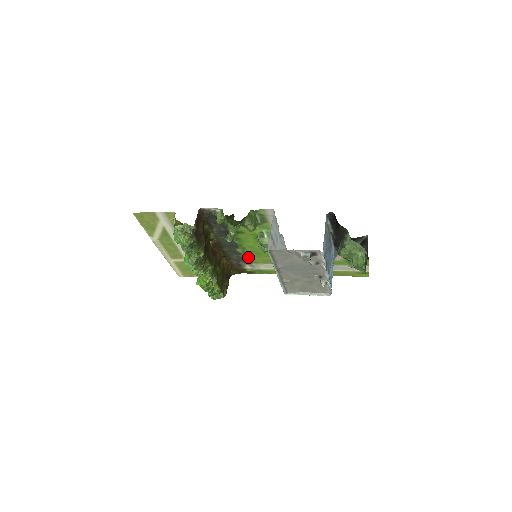
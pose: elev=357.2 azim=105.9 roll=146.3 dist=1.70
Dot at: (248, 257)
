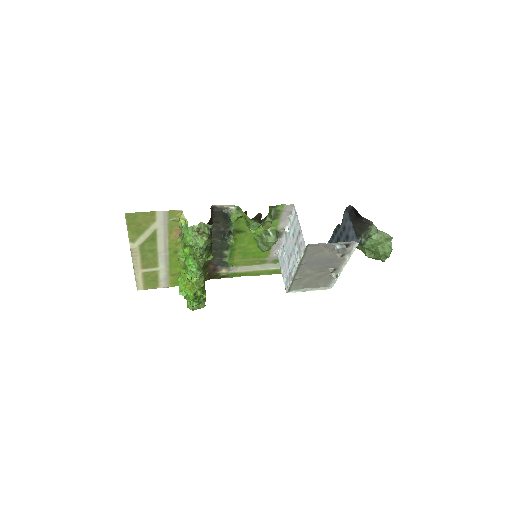
Dot at: (231, 259)
